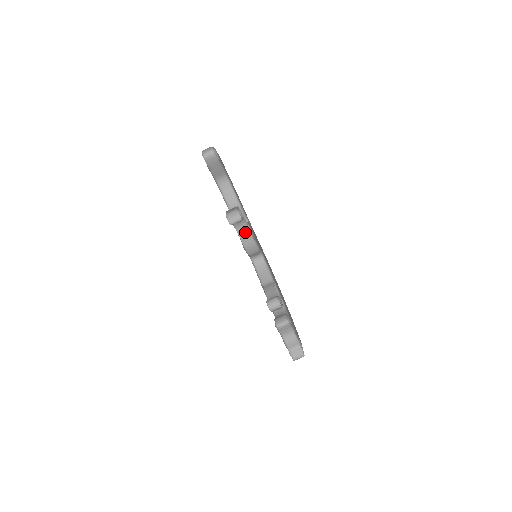
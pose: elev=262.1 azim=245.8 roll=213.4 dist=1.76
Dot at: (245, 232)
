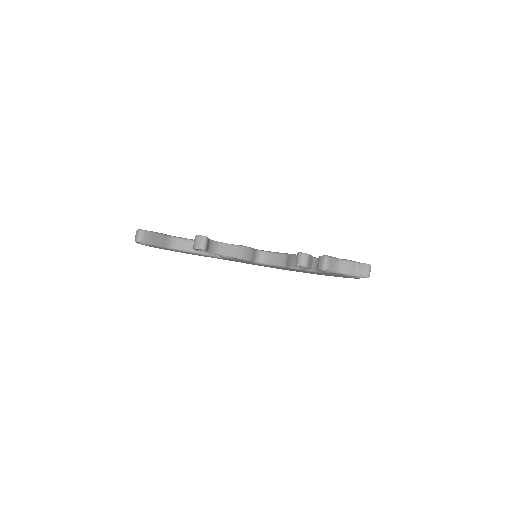
Dot at: (225, 248)
